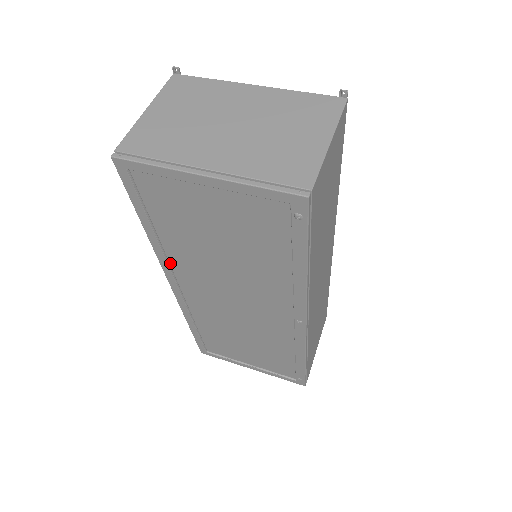
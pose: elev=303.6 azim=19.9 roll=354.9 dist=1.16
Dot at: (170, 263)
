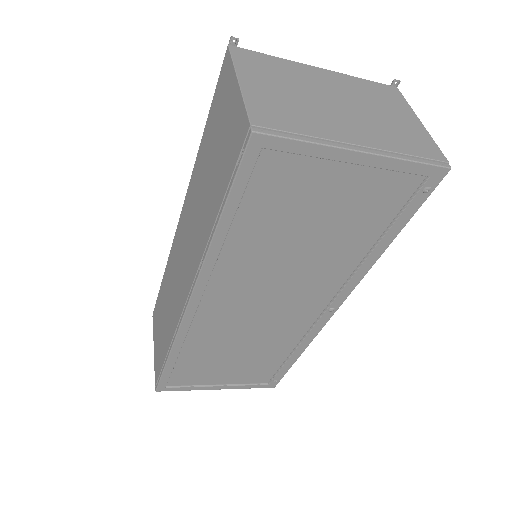
Dot at: (212, 273)
